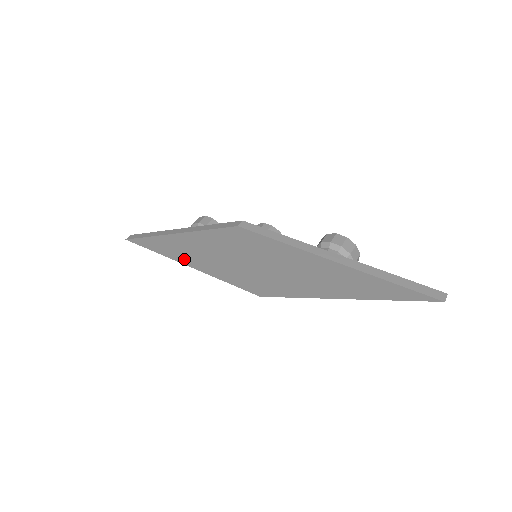
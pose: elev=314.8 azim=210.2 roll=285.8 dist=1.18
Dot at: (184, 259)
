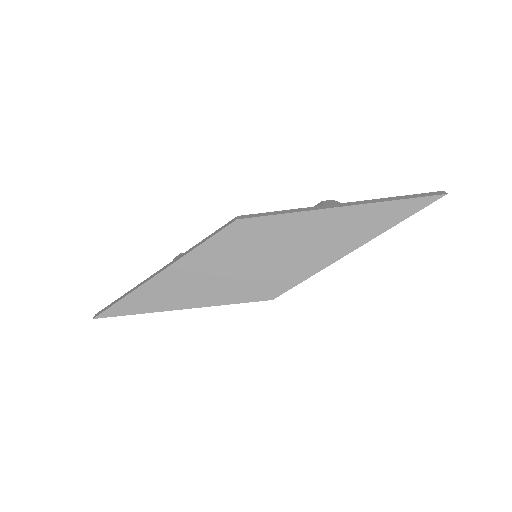
Dot at: (175, 302)
